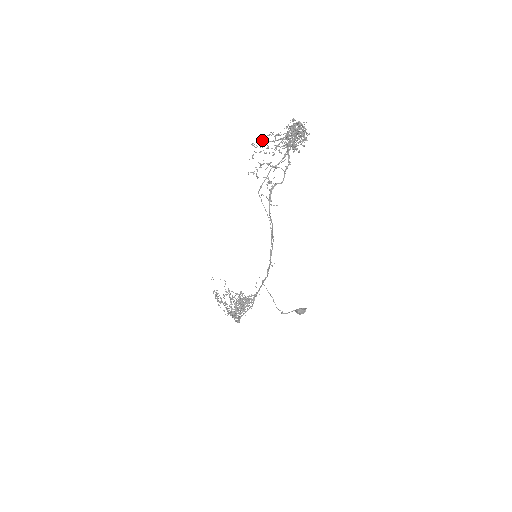
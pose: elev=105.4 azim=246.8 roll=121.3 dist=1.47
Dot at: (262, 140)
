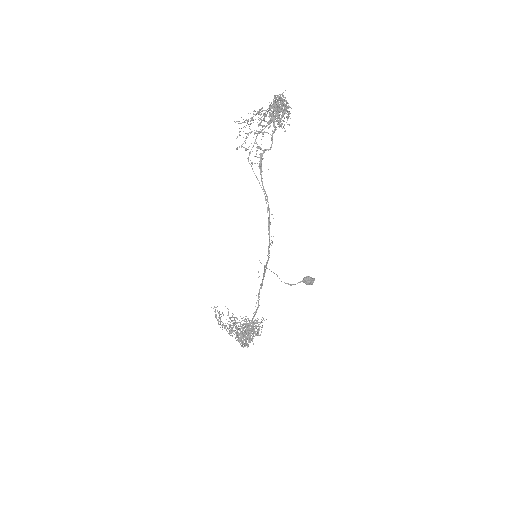
Dot at: (247, 120)
